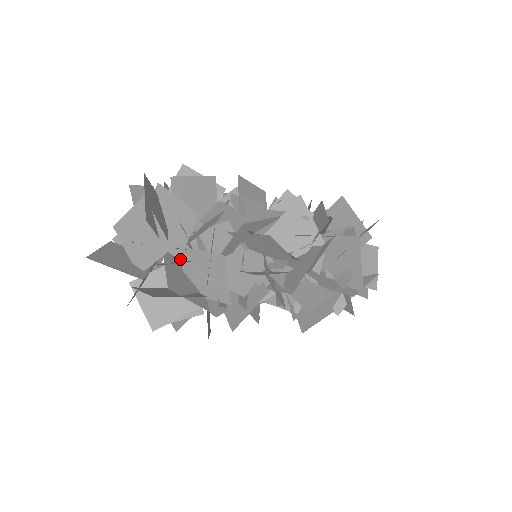
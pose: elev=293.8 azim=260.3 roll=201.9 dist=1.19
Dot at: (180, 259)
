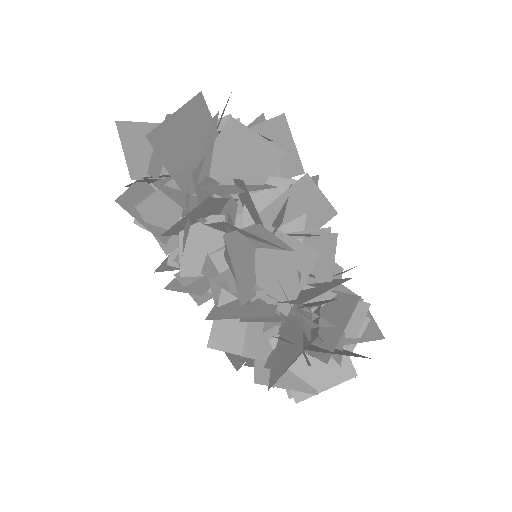
Dot at: occluded
